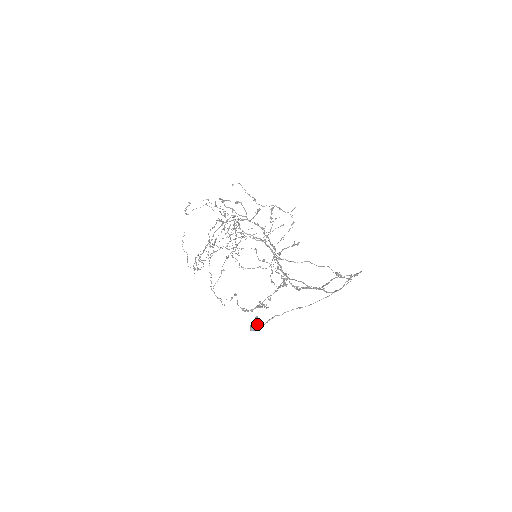
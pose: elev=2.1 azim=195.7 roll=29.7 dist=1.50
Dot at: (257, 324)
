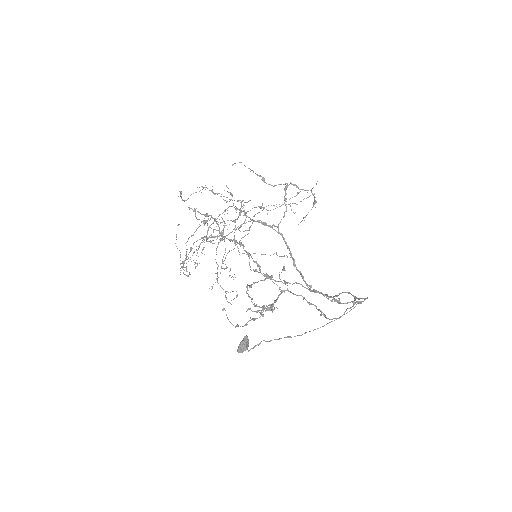
Dot at: (244, 347)
